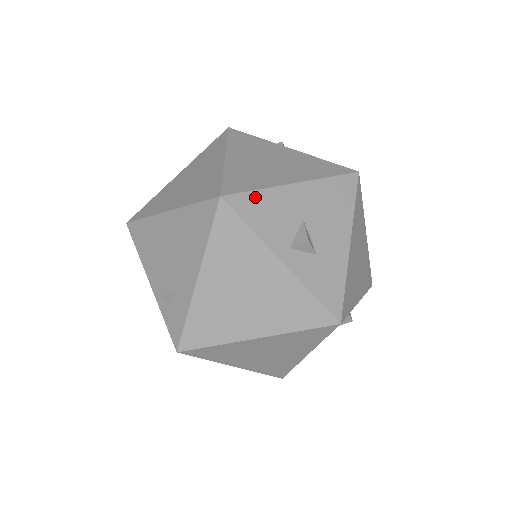
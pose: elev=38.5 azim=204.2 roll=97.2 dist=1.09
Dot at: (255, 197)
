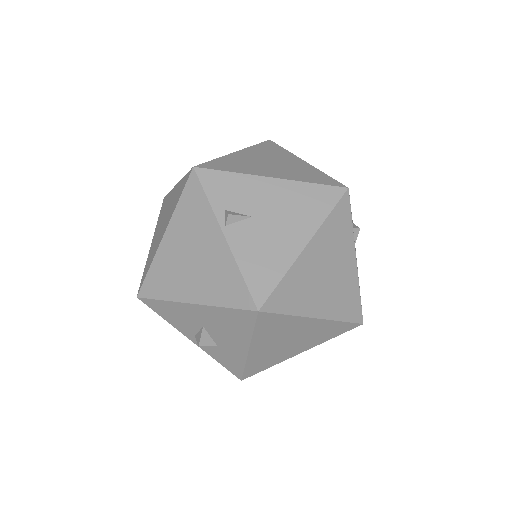
Dot at: (161, 304)
